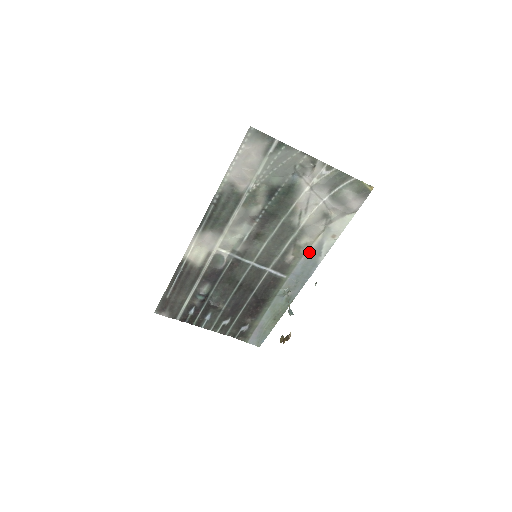
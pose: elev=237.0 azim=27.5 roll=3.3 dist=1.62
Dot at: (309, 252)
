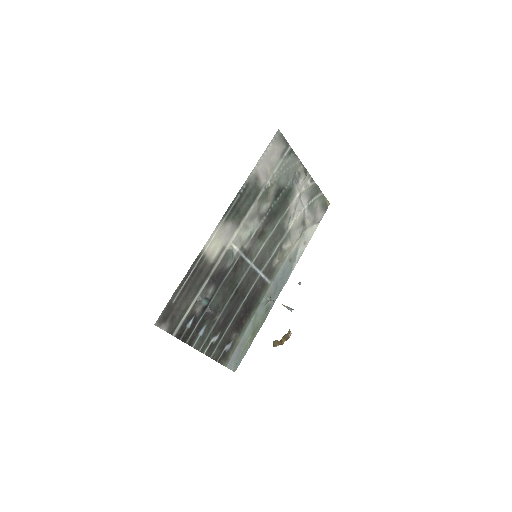
Dot at: (289, 257)
